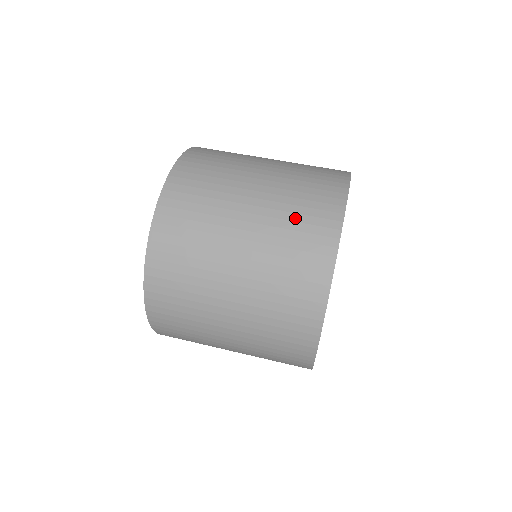
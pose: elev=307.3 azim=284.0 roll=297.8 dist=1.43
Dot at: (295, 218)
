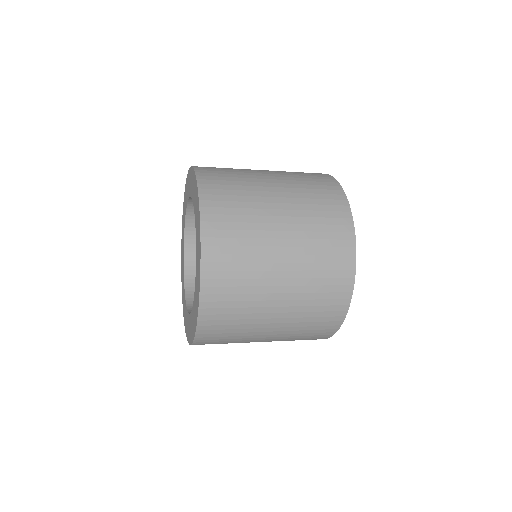
Dot at: (314, 202)
